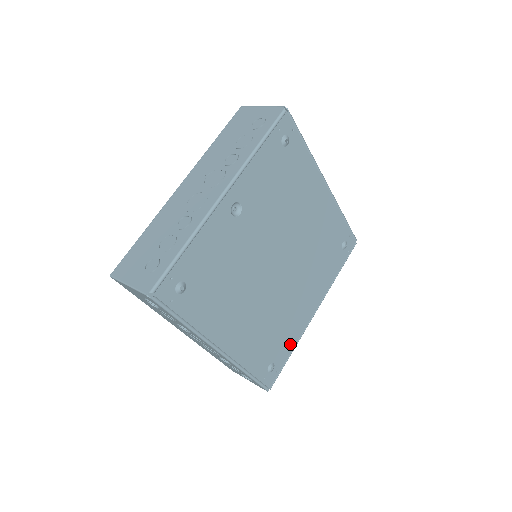
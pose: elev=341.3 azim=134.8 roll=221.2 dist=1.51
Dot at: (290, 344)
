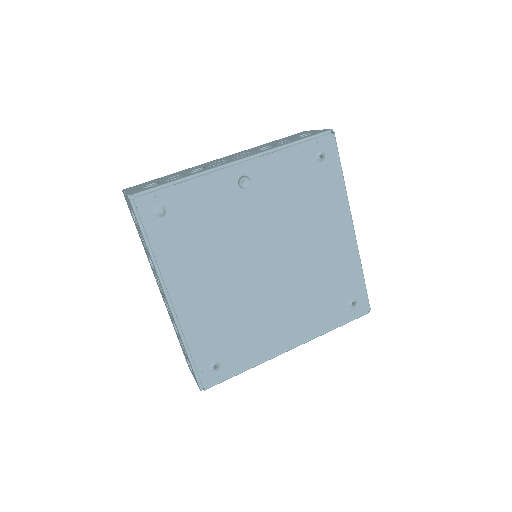
Dot at: (247, 359)
